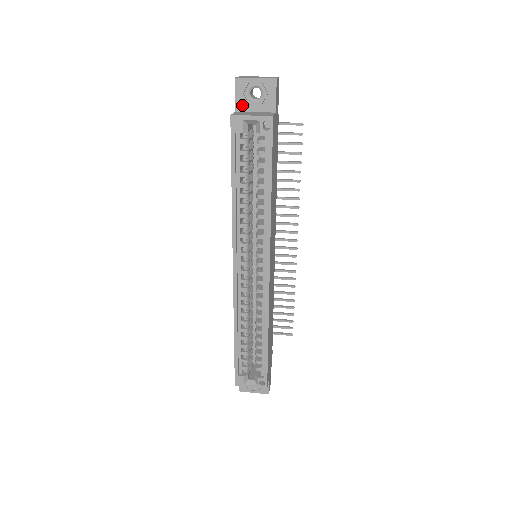
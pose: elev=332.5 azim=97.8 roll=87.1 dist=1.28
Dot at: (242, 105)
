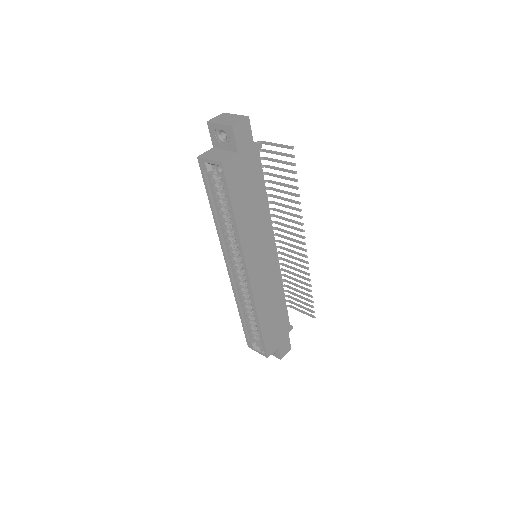
Dot at: (216, 143)
